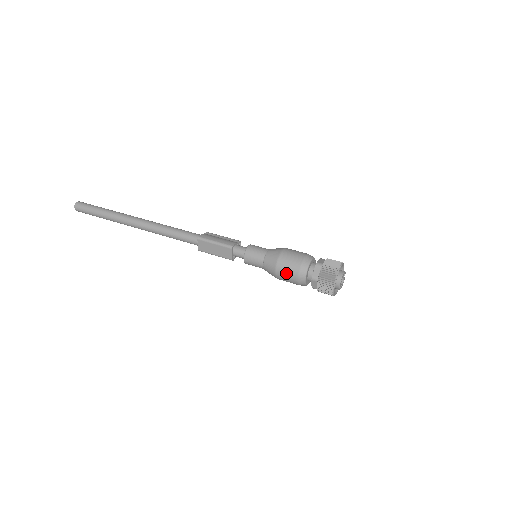
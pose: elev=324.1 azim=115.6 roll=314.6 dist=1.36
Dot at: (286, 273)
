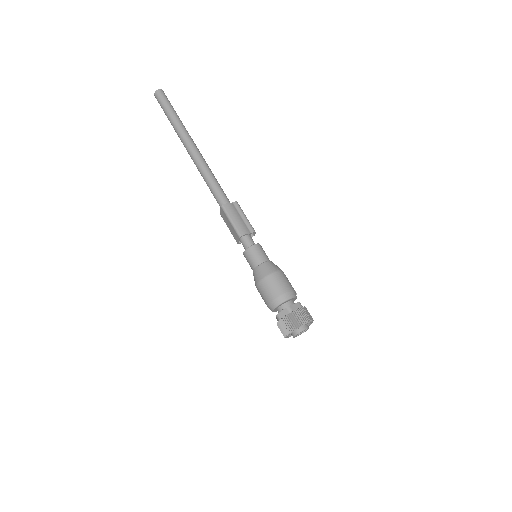
Dot at: (262, 294)
